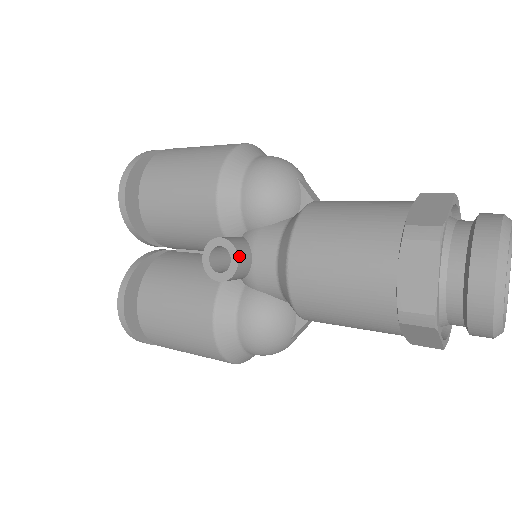
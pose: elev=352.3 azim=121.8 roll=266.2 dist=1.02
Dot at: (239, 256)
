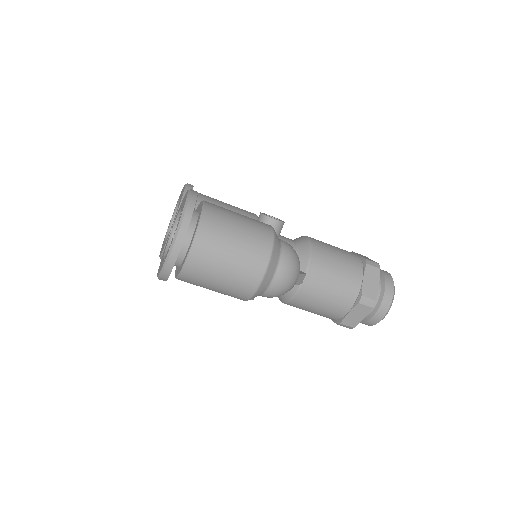
Dot at: occluded
